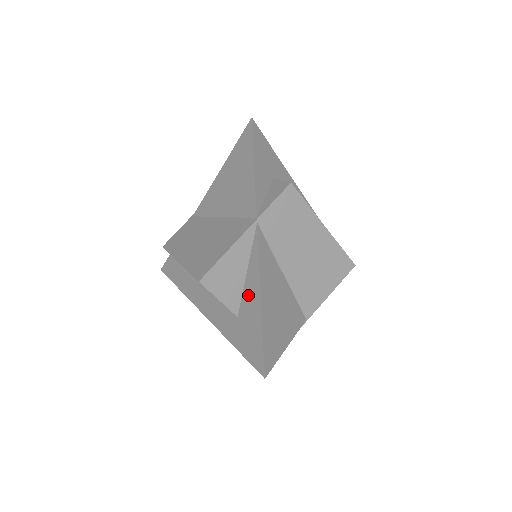
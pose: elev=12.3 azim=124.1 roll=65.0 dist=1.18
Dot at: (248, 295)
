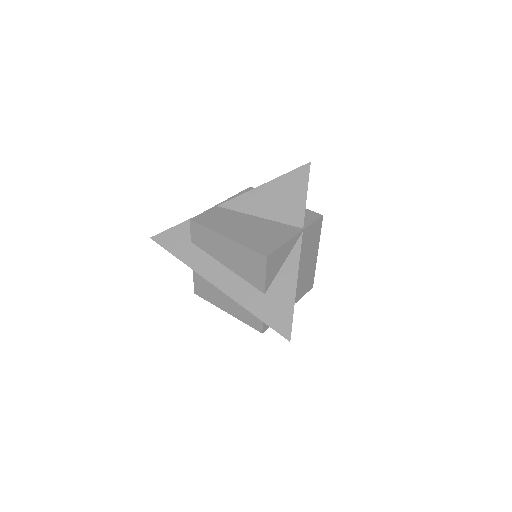
Dot at: (282, 280)
